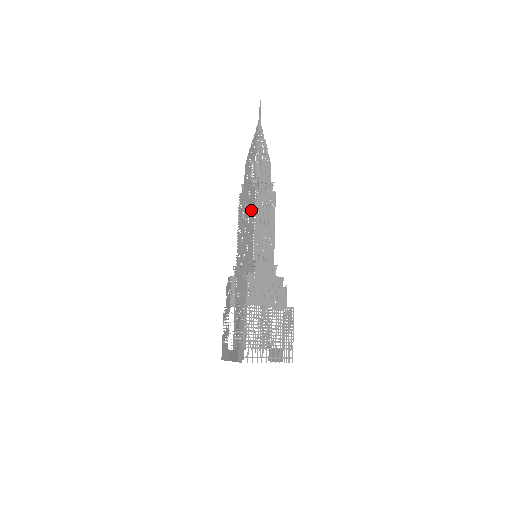
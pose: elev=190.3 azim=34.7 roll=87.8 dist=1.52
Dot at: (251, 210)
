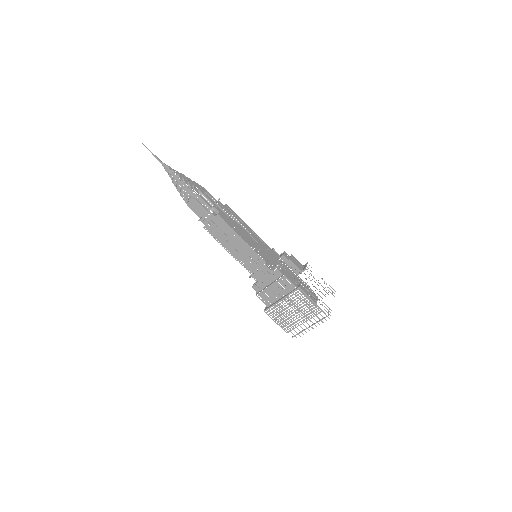
Dot at: occluded
